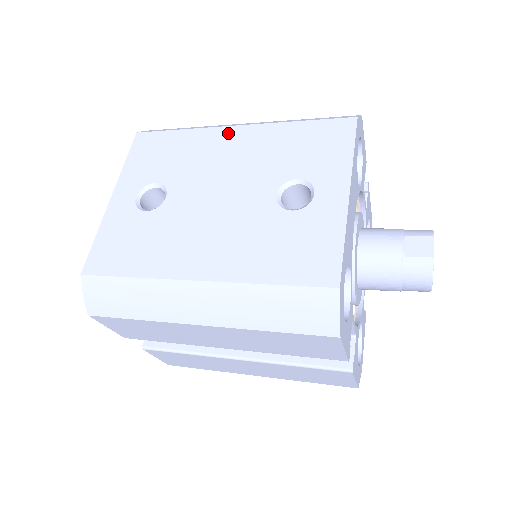
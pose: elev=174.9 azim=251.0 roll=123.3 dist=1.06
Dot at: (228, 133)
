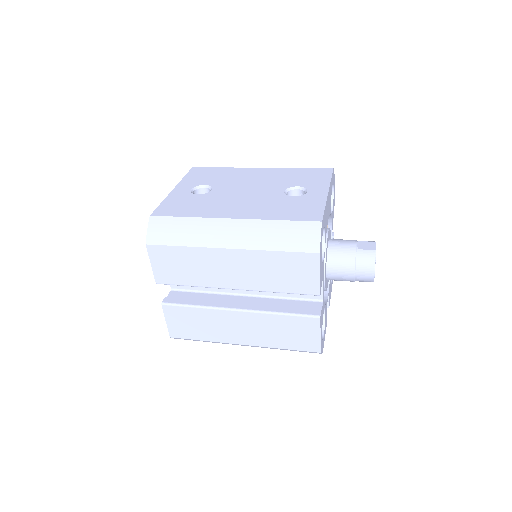
Dot at: (254, 170)
